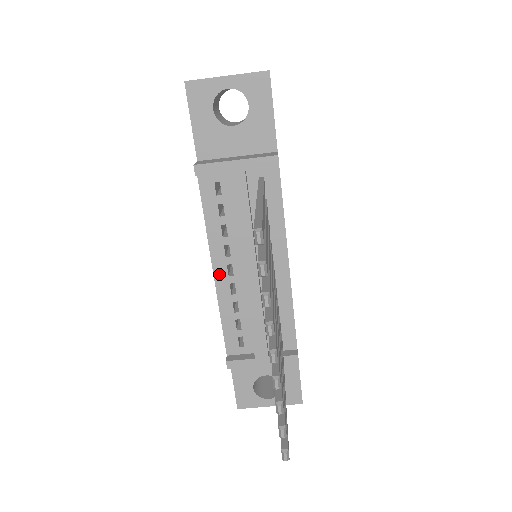
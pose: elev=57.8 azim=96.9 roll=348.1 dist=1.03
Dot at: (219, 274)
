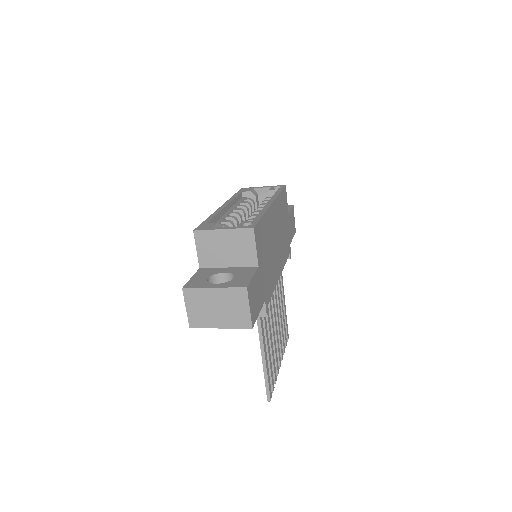
Dot at: occluded
